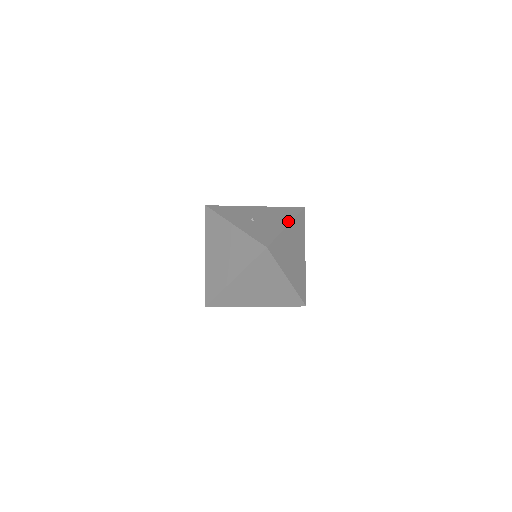
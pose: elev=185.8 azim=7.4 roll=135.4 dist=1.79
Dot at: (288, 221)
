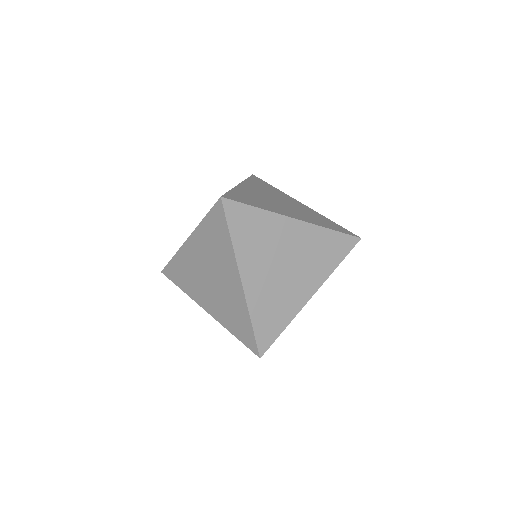
Dot at: occluded
